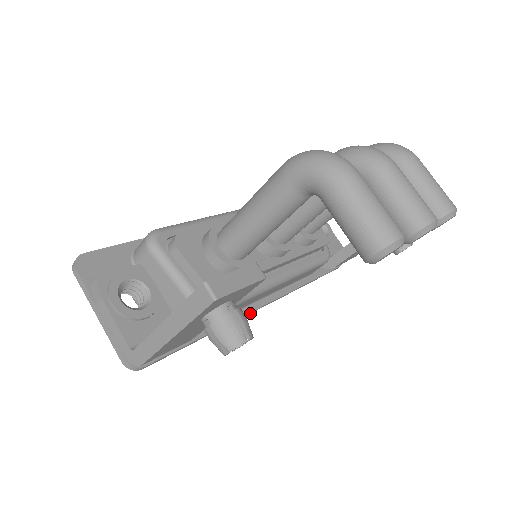
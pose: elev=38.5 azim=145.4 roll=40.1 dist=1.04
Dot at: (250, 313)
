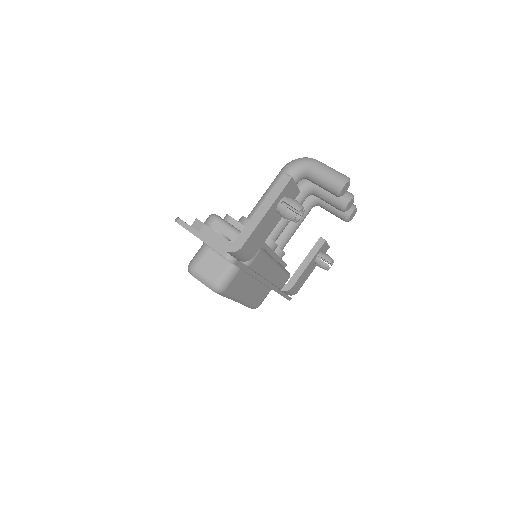
Dot at: (264, 283)
